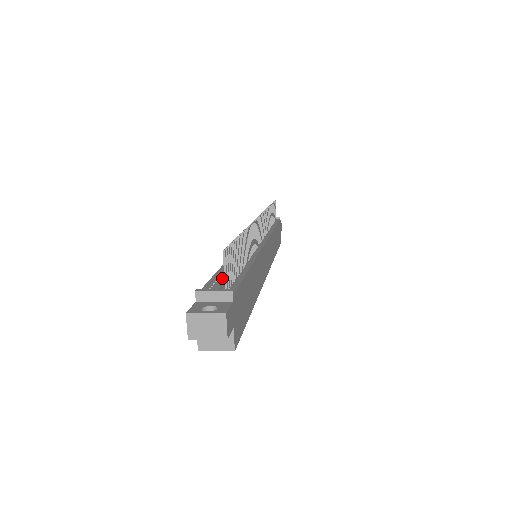
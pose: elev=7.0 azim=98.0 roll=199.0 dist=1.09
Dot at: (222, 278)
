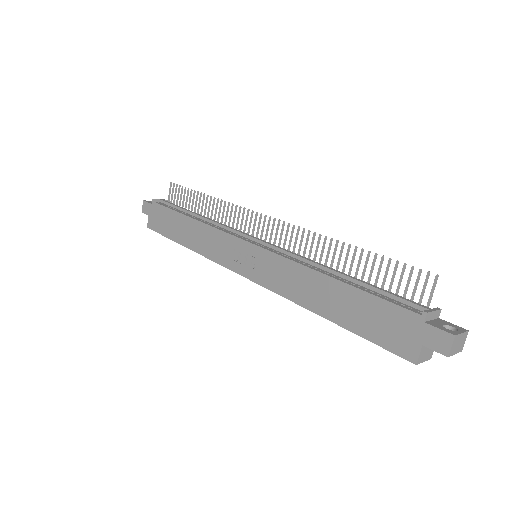
Dot at: (398, 296)
